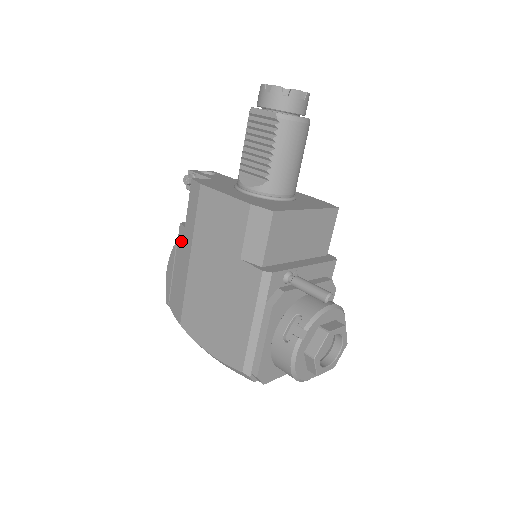
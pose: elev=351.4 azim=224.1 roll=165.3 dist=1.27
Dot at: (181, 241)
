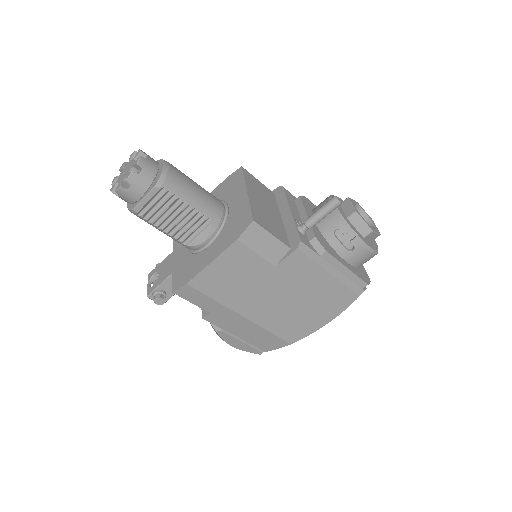
Dot at: (220, 322)
